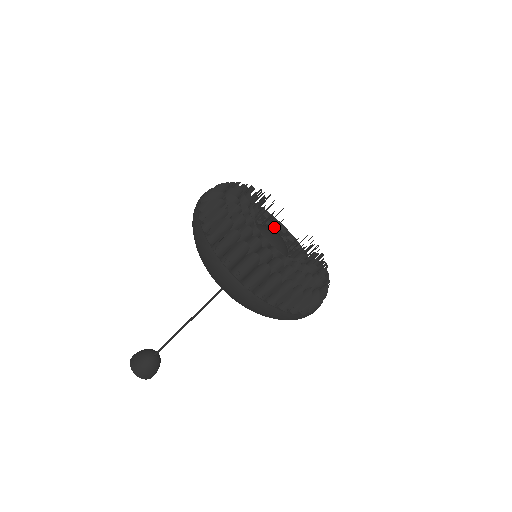
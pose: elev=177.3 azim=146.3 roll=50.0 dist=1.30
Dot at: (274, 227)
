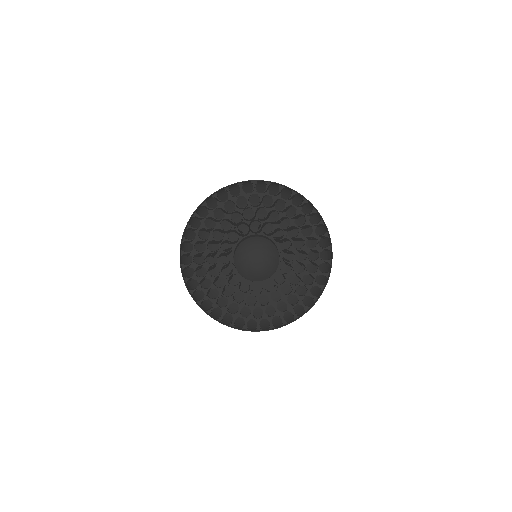
Dot at: occluded
